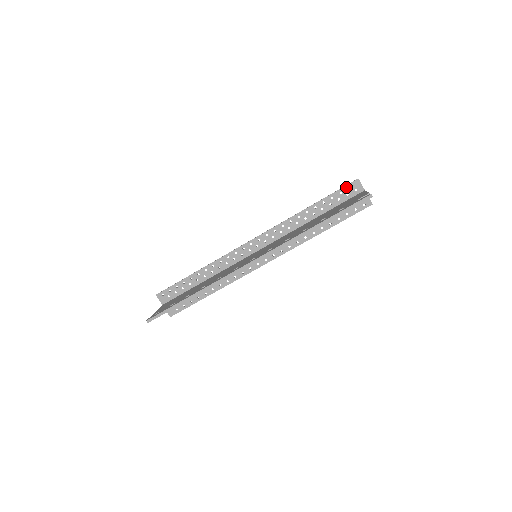
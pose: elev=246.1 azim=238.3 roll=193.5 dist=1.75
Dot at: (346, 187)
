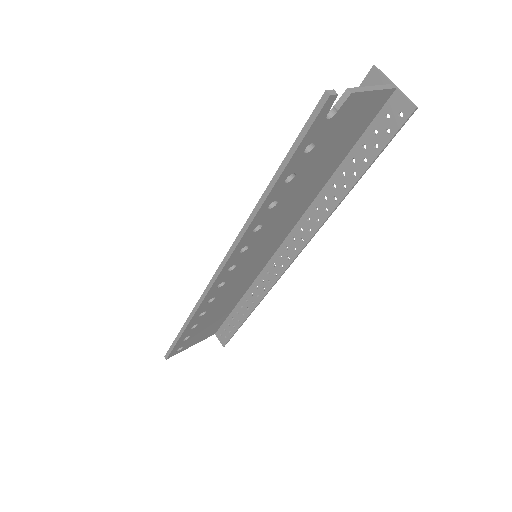
Dot at: occluded
